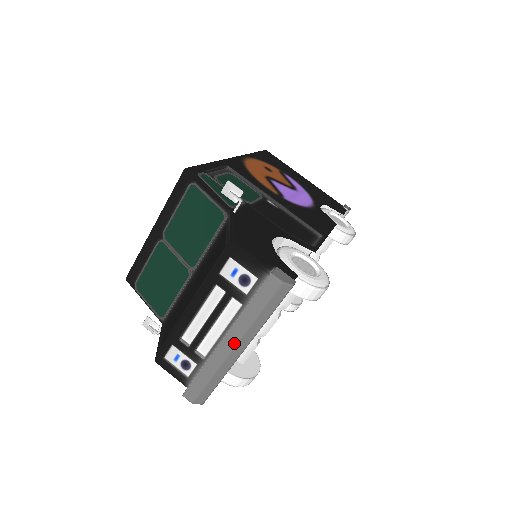
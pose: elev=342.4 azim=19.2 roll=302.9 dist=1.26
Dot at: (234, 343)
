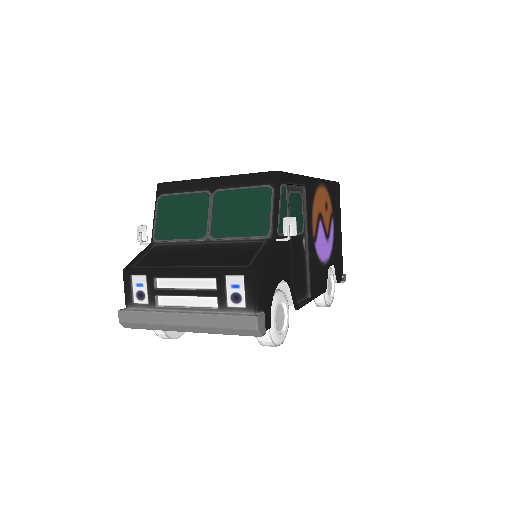
Dot at: (187, 324)
